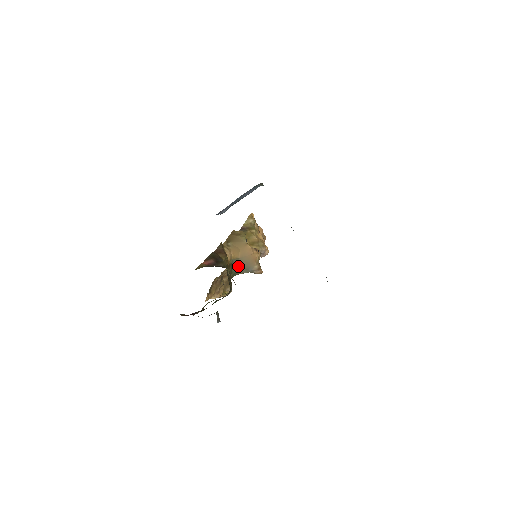
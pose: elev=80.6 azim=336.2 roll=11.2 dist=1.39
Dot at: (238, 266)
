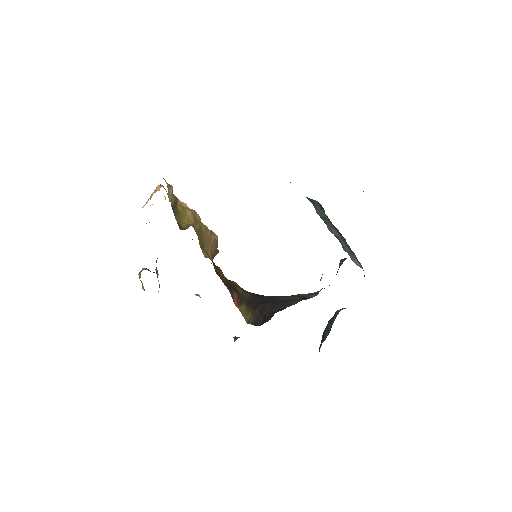
Dot at: occluded
